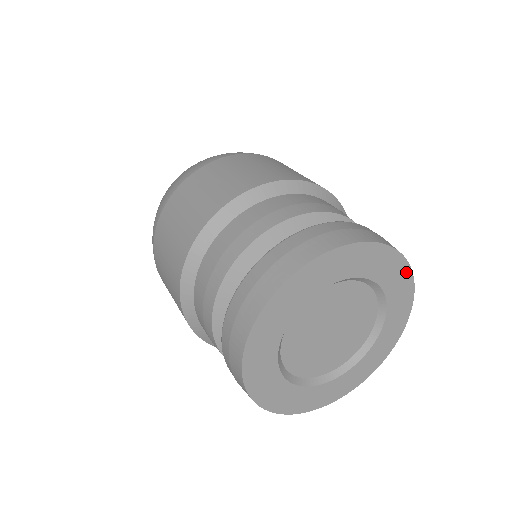
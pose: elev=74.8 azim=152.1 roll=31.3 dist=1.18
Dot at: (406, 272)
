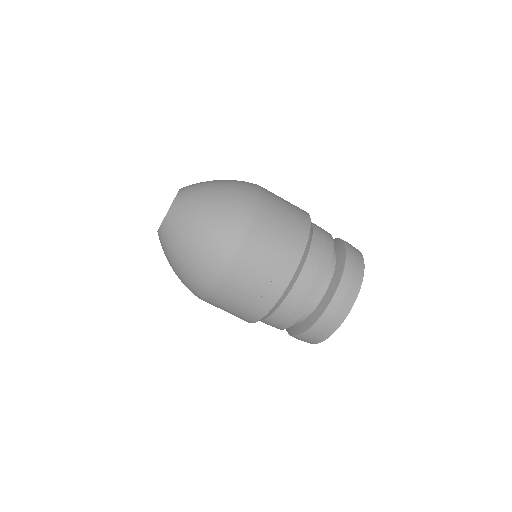
Dot at: occluded
